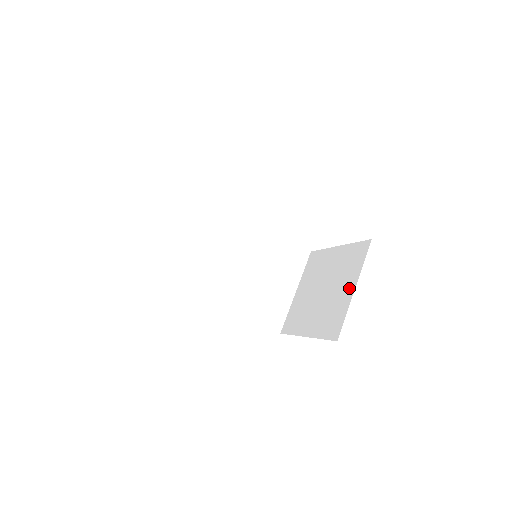
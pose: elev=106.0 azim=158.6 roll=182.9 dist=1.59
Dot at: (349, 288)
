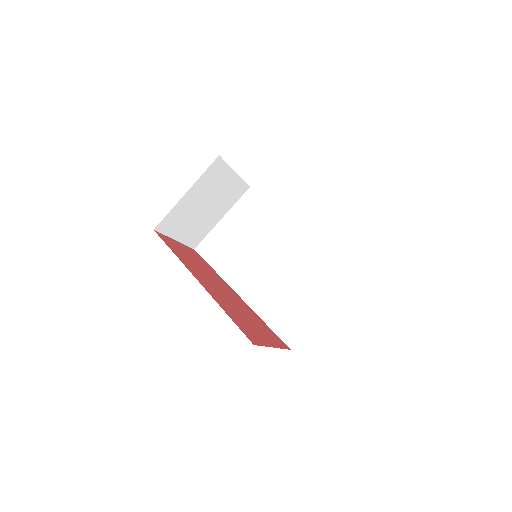
Dot at: occluded
